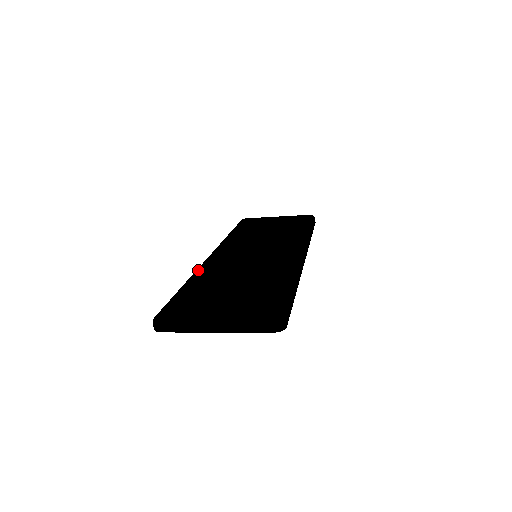
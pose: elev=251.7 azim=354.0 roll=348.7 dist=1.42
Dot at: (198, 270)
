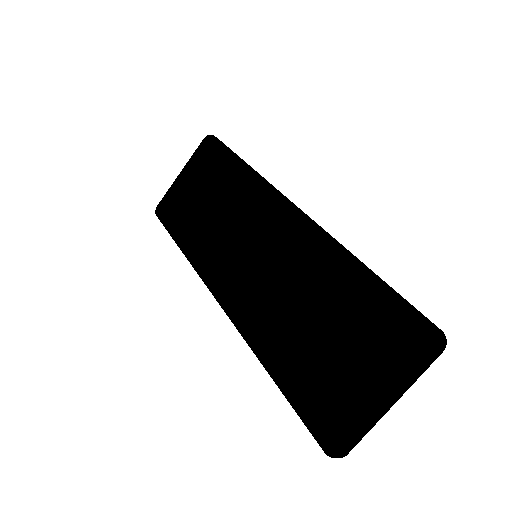
Dot at: (249, 340)
